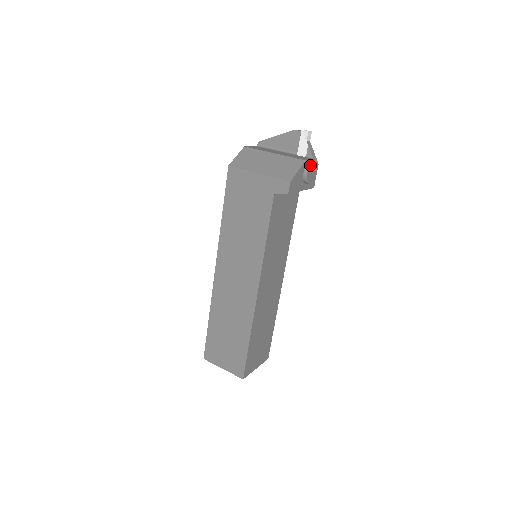
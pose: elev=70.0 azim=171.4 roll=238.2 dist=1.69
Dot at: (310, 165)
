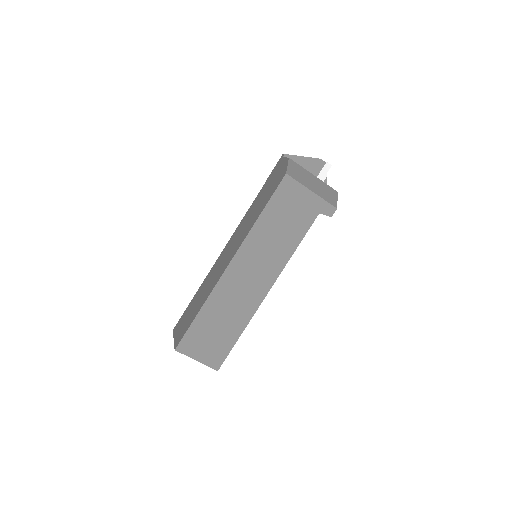
Dot at: occluded
